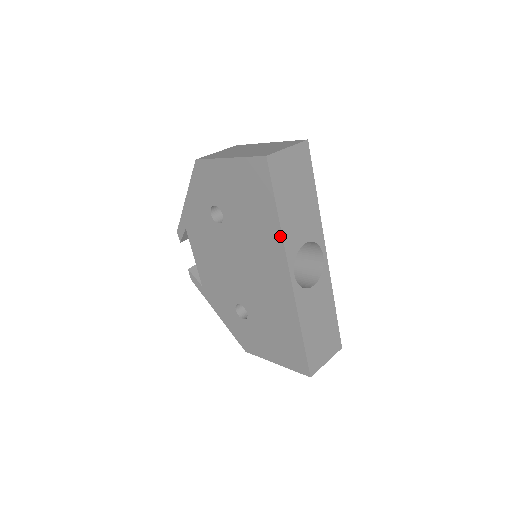
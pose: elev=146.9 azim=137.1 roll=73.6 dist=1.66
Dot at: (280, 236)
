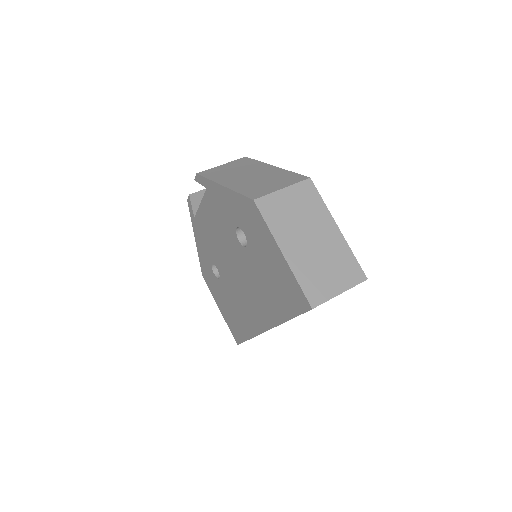
Dot at: (279, 322)
